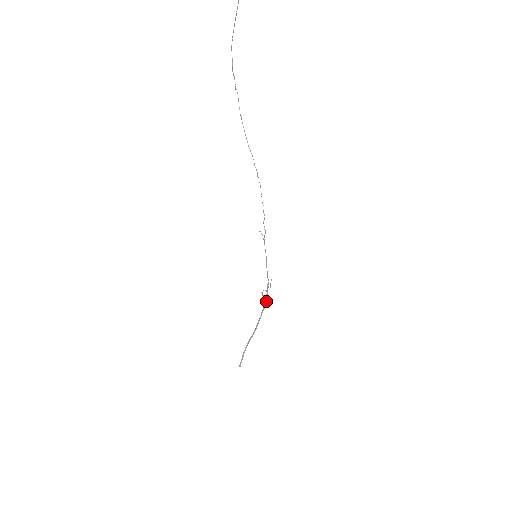
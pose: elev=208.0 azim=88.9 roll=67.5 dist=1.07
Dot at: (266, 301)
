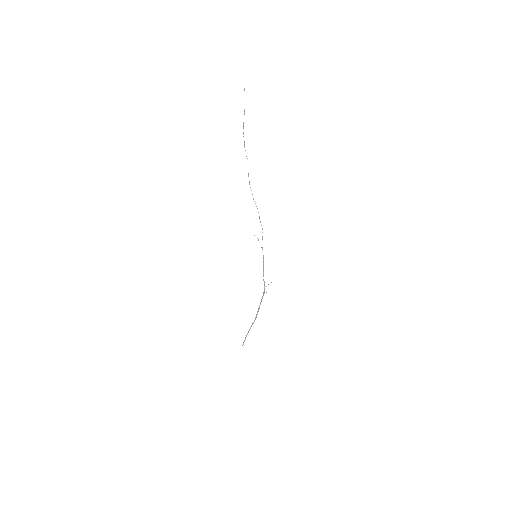
Dot at: (263, 294)
